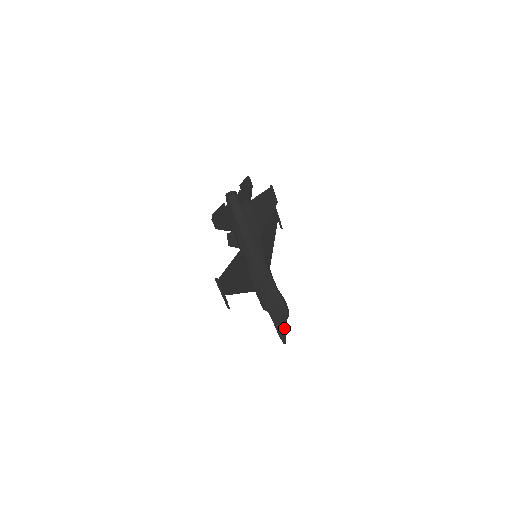
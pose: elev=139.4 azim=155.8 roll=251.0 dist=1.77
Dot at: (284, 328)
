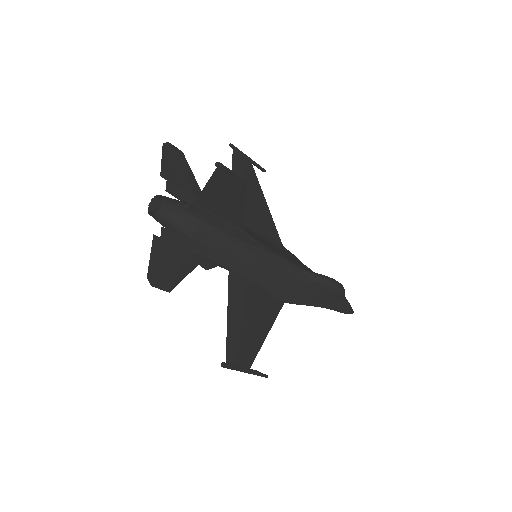
Dot at: (345, 303)
